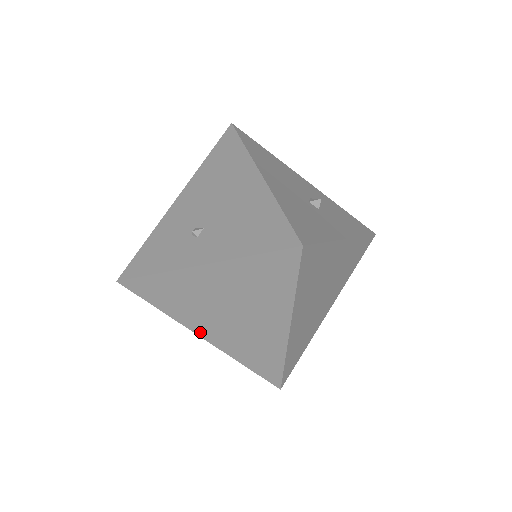
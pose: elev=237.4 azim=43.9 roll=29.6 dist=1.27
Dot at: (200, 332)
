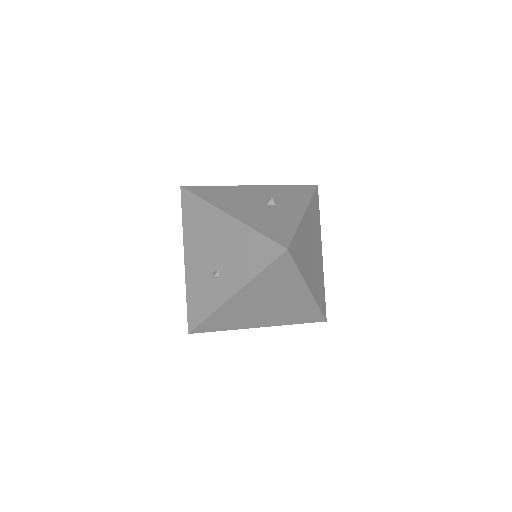
Dot at: (257, 325)
